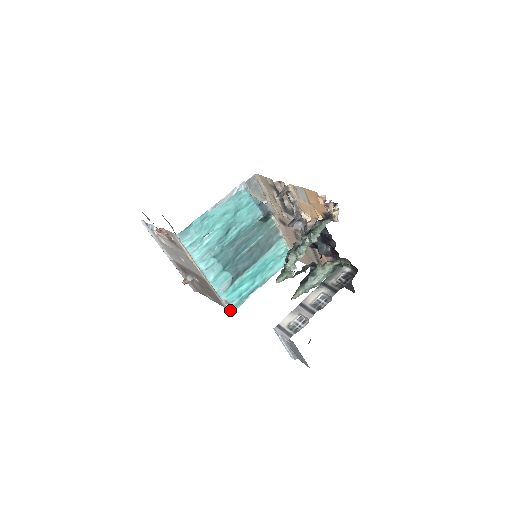
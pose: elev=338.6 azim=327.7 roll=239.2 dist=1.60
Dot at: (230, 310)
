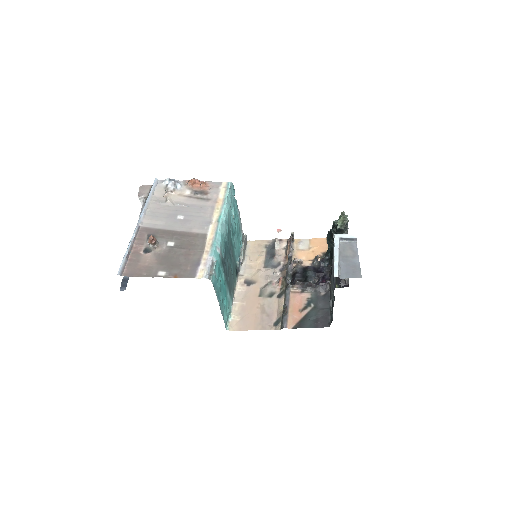
Dot at: (208, 276)
